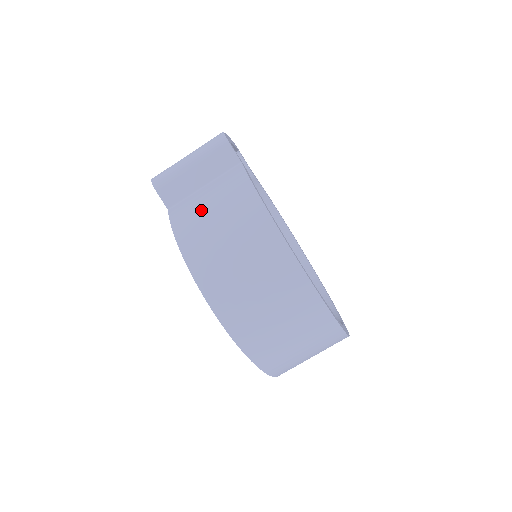
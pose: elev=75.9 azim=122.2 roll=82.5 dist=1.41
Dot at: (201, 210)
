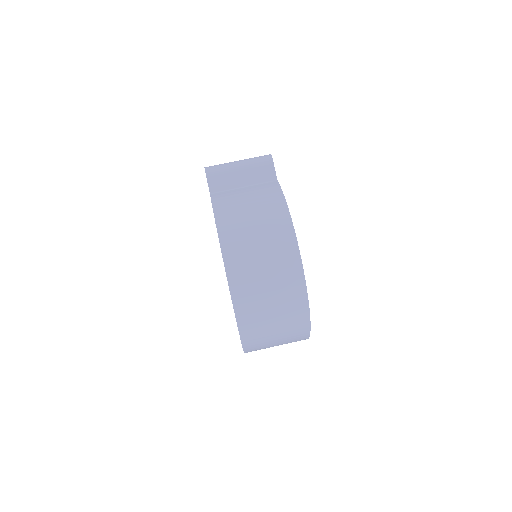
Dot at: (239, 202)
